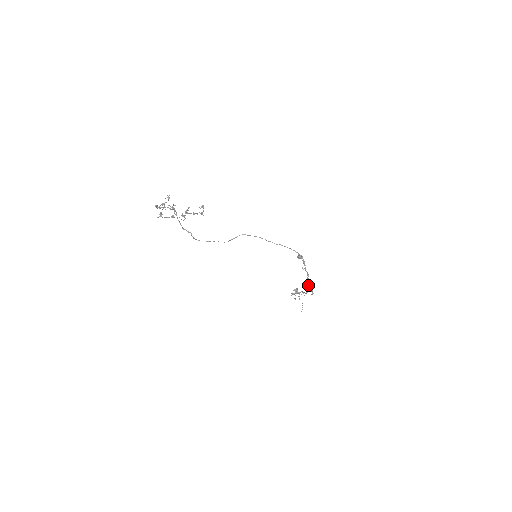
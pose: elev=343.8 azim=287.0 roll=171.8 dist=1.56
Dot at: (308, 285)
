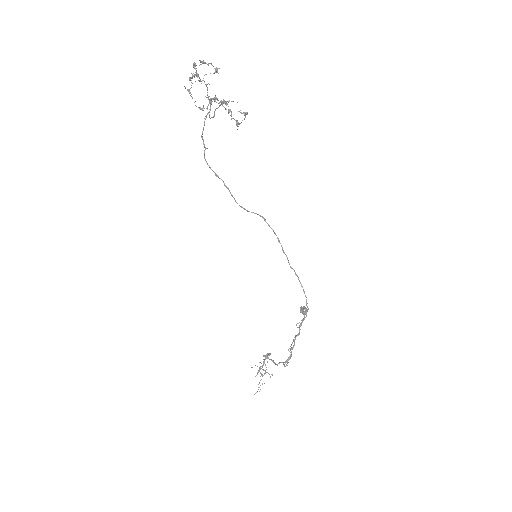
Dot at: (289, 348)
